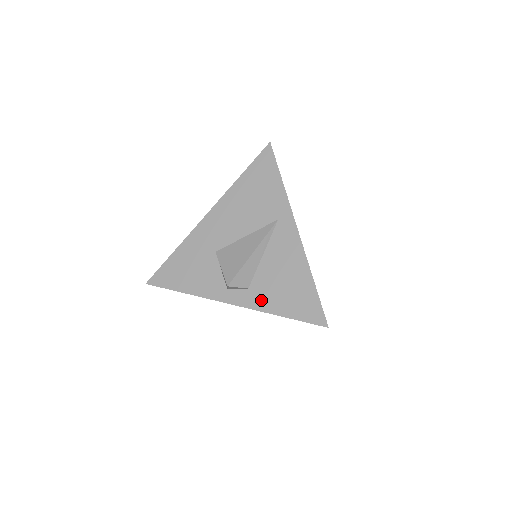
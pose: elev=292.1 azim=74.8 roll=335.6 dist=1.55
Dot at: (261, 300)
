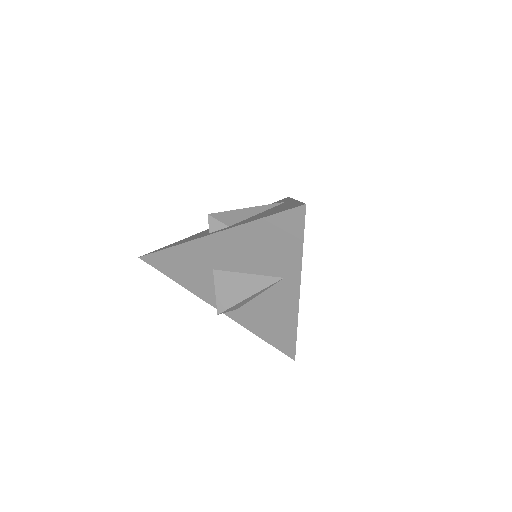
Dot at: (246, 321)
